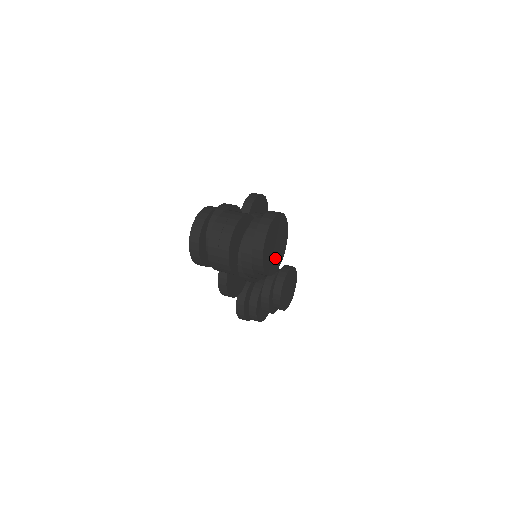
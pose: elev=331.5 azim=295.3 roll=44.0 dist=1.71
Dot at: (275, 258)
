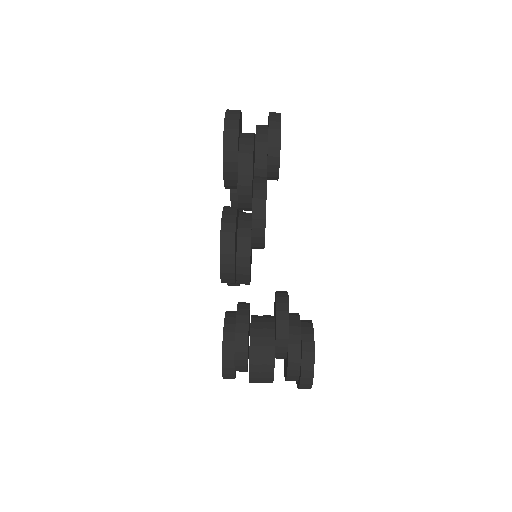
Dot at: occluded
